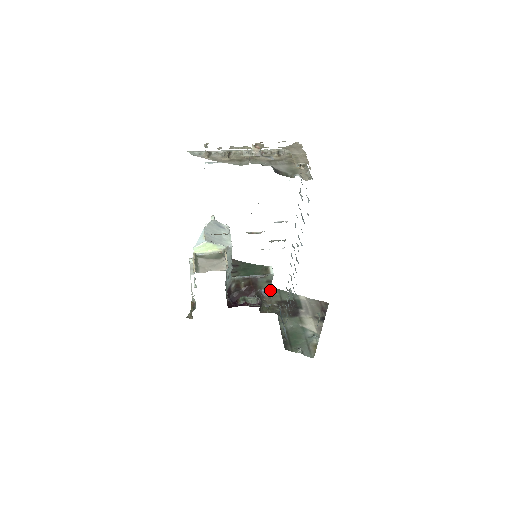
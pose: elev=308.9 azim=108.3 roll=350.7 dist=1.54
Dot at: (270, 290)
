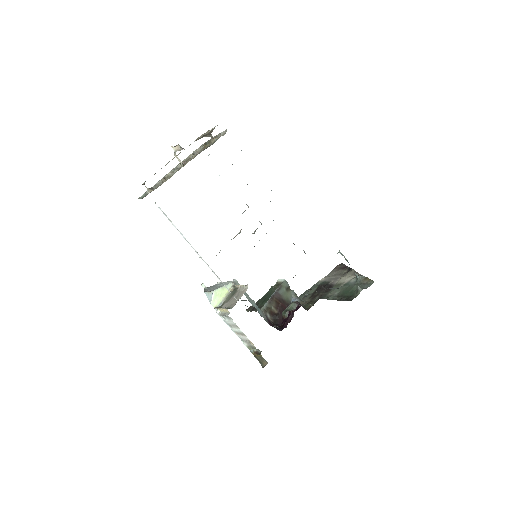
Dot at: (296, 296)
